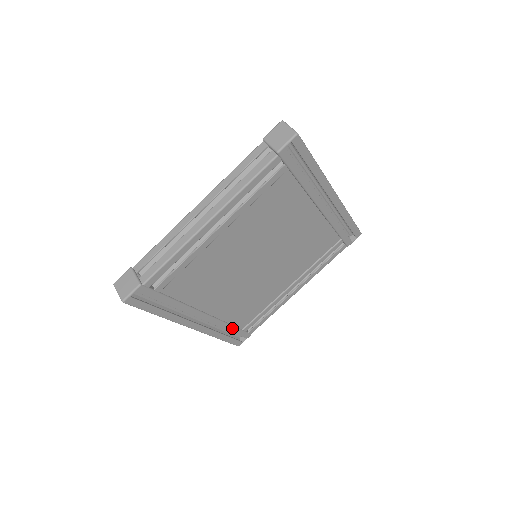
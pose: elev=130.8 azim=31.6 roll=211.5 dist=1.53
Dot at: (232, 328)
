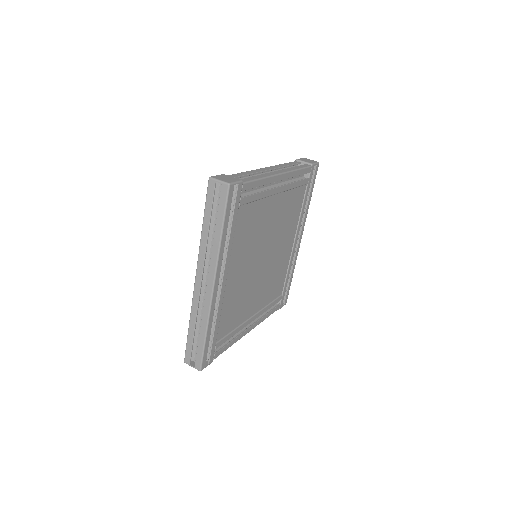
Dot at: (217, 329)
